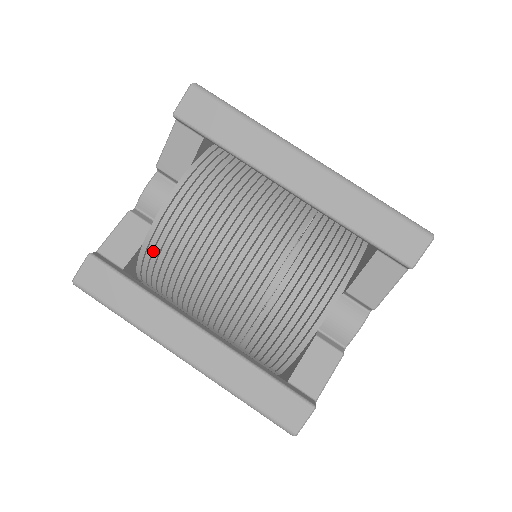
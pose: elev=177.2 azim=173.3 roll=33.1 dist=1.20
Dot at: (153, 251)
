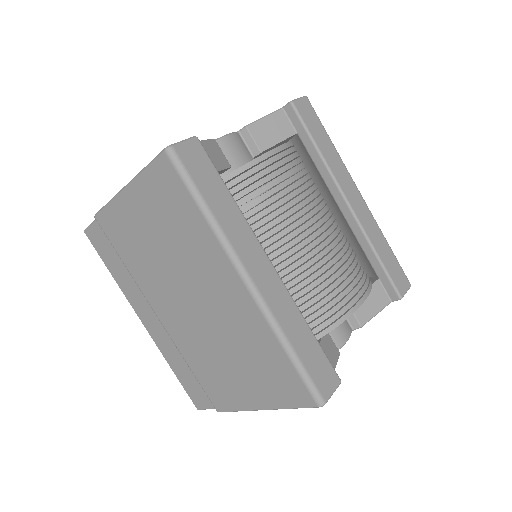
Dot at: (248, 176)
